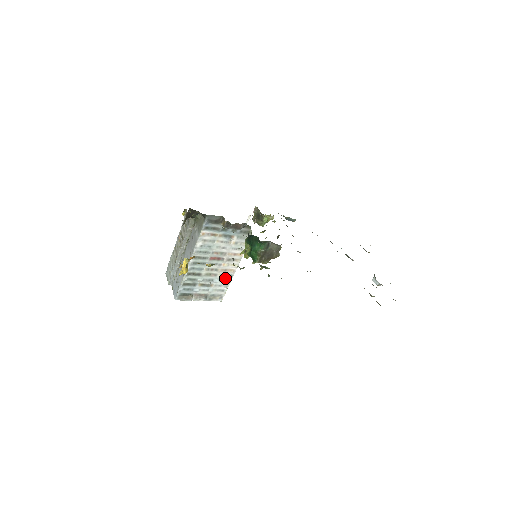
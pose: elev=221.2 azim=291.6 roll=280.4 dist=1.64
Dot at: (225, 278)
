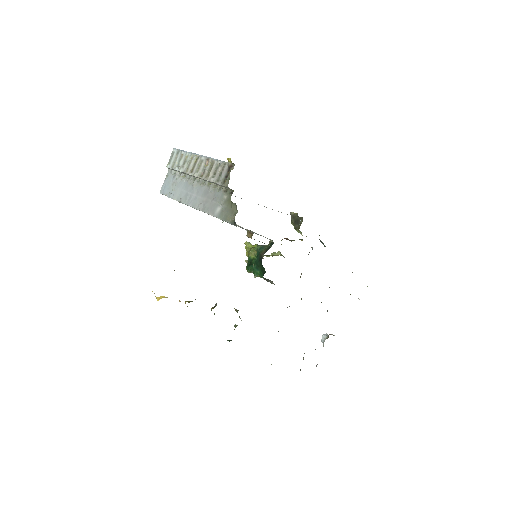
Dot at: occluded
